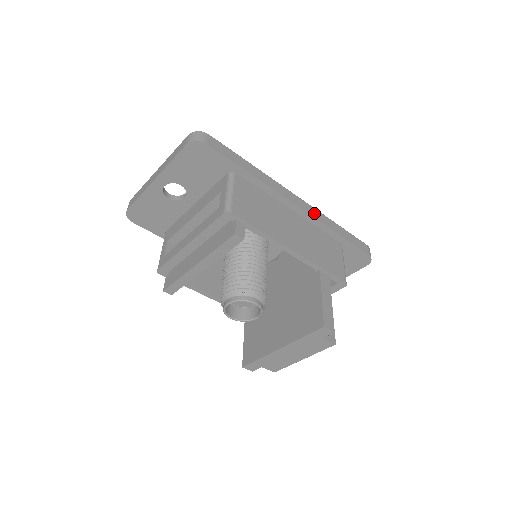
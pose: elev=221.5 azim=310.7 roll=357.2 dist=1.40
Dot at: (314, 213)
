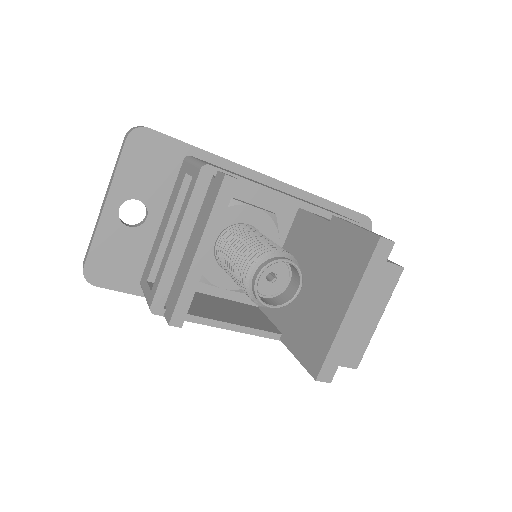
Dot at: occluded
